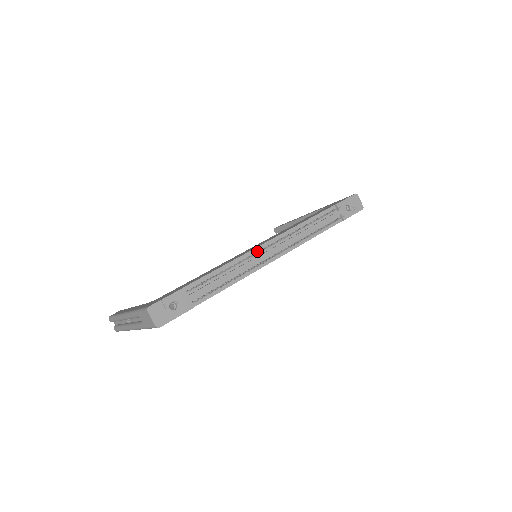
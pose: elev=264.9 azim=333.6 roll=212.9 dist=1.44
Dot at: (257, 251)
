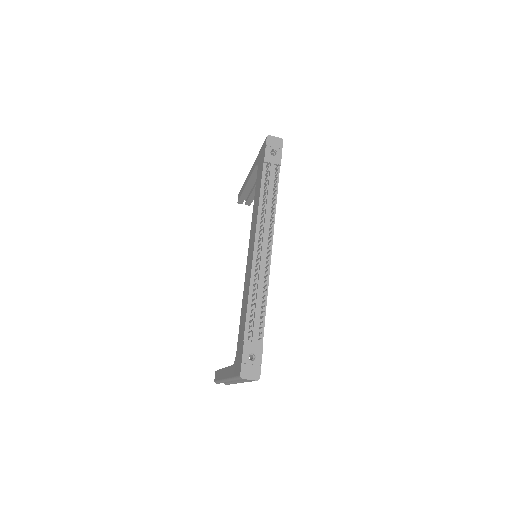
Dot at: (256, 259)
